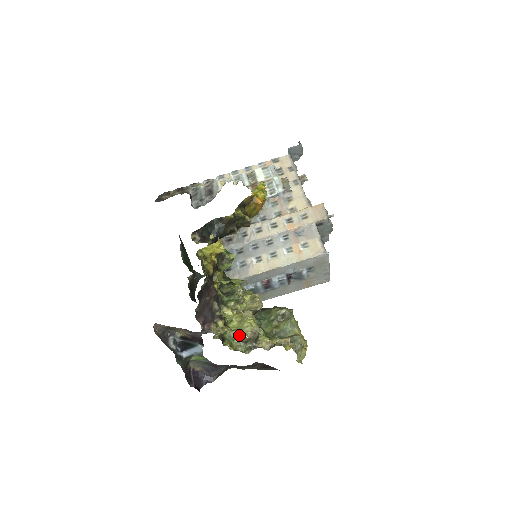
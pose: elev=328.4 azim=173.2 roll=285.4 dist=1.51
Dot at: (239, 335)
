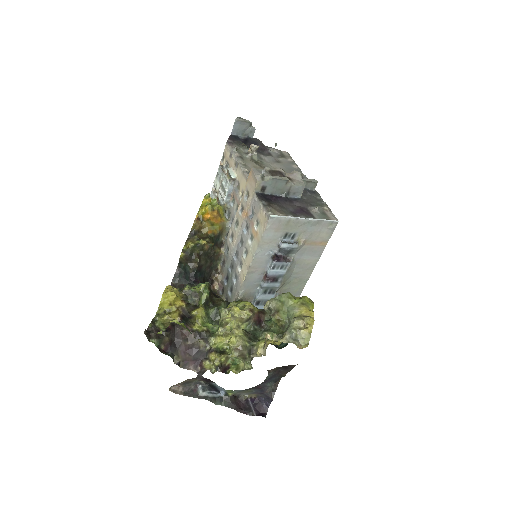
Dot at: occluded
